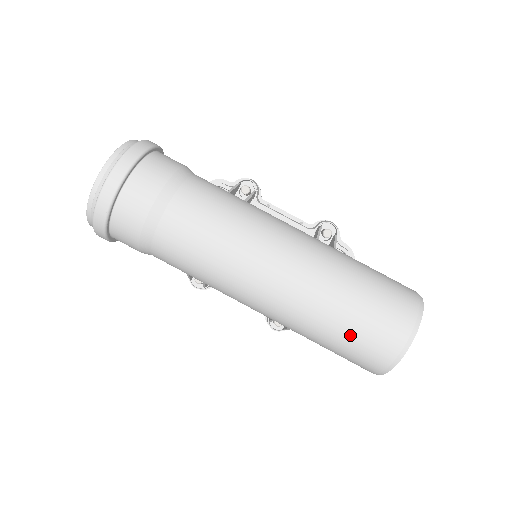
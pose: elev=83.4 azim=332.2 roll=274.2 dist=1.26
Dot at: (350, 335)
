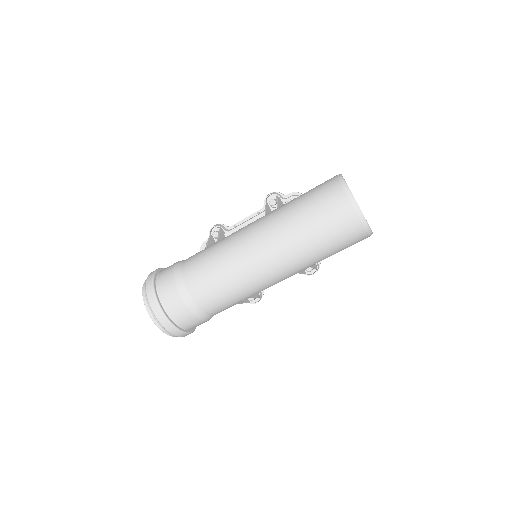
Dot at: (327, 238)
